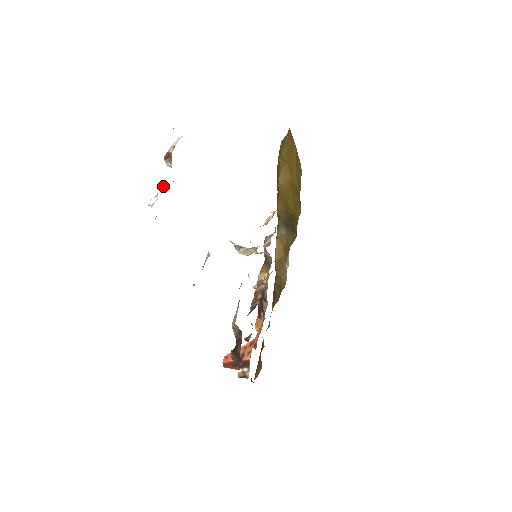
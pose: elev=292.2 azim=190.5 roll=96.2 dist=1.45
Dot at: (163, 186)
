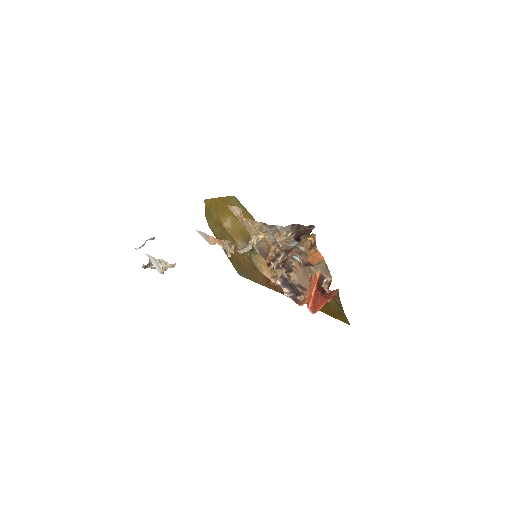
Dot at: (160, 270)
